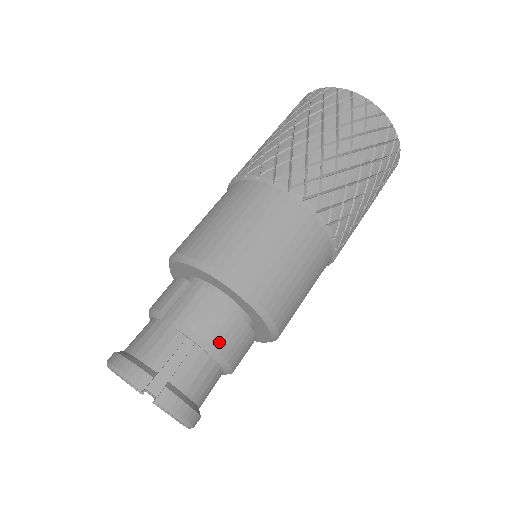
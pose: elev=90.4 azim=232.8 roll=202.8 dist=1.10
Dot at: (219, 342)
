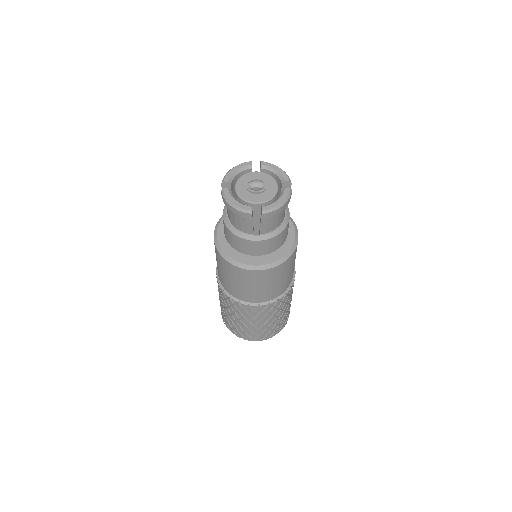
Dot at: occluded
